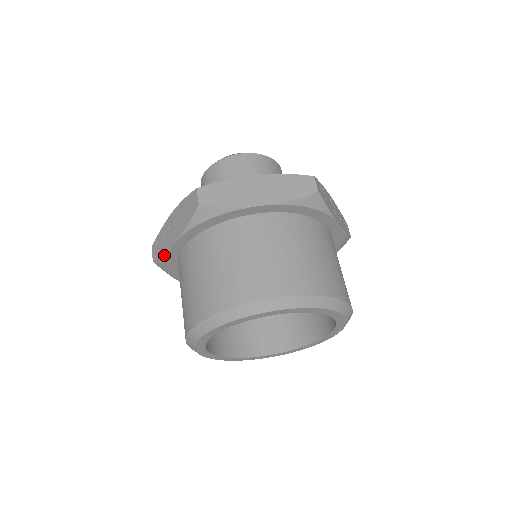
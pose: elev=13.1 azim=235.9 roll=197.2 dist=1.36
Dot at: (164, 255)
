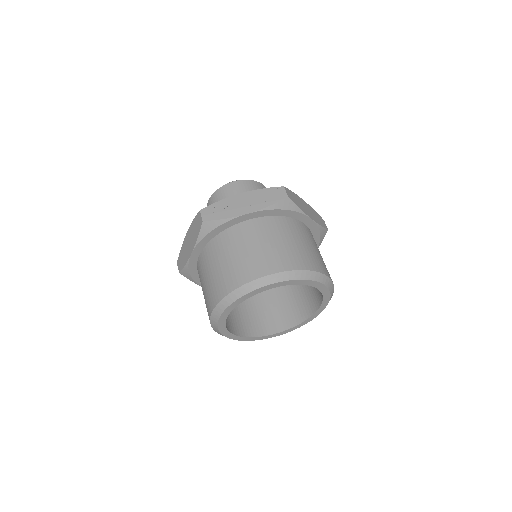
Dot at: (225, 219)
